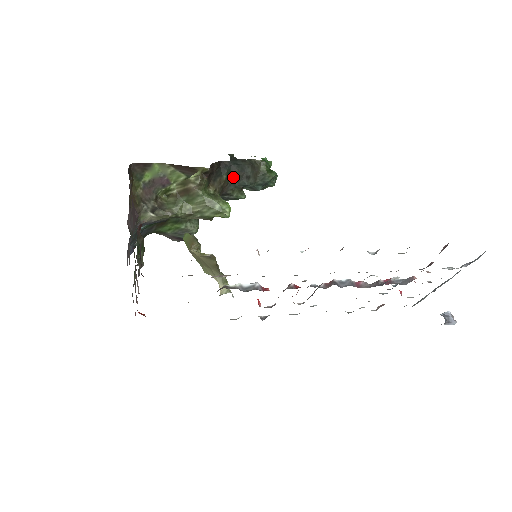
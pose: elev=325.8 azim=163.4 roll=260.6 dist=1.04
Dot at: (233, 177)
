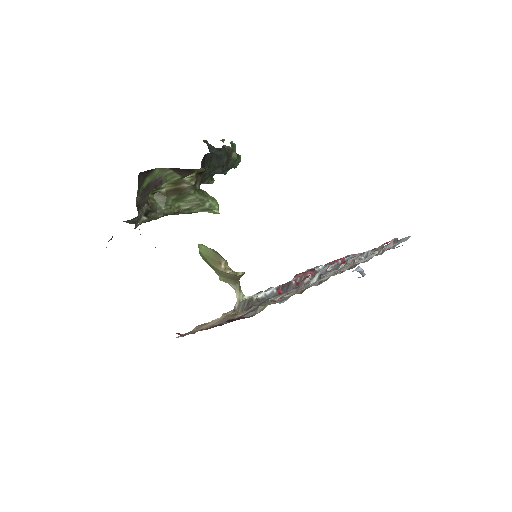
Dot at: (211, 167)
